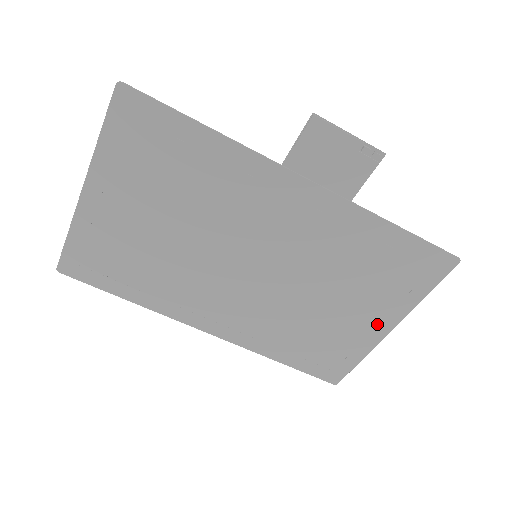
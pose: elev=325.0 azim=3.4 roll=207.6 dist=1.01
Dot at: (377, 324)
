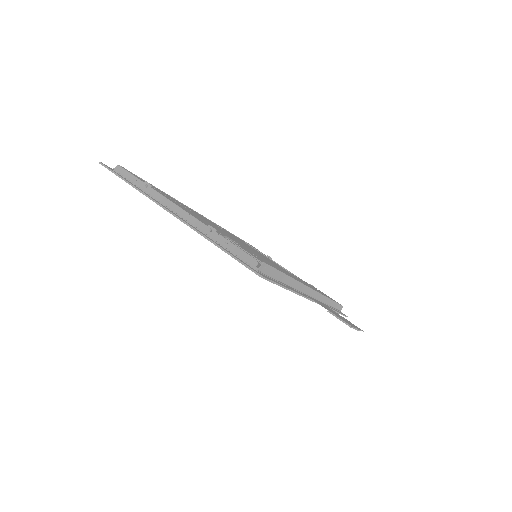
Dot at: occluded
